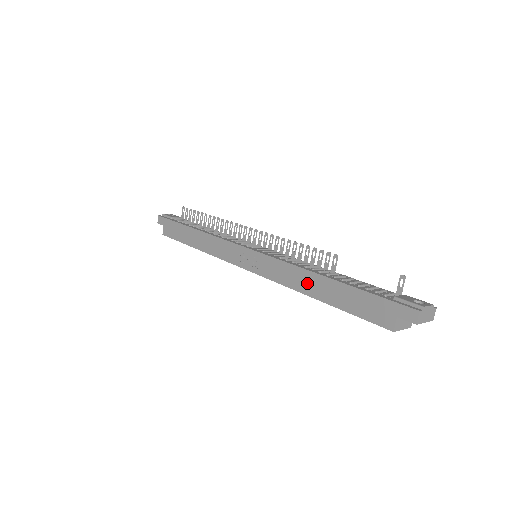
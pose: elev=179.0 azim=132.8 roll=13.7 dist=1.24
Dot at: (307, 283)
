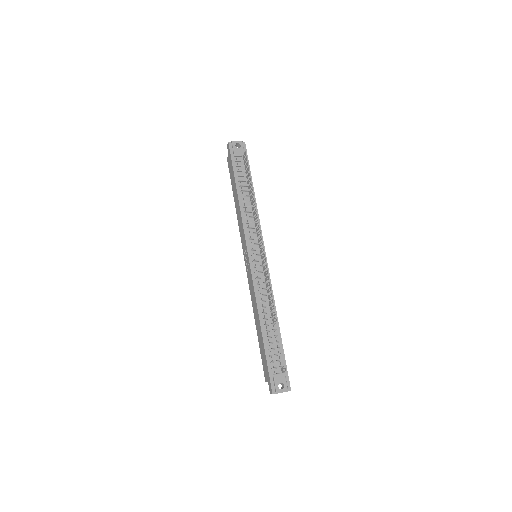
Dot at: (256, 316)
